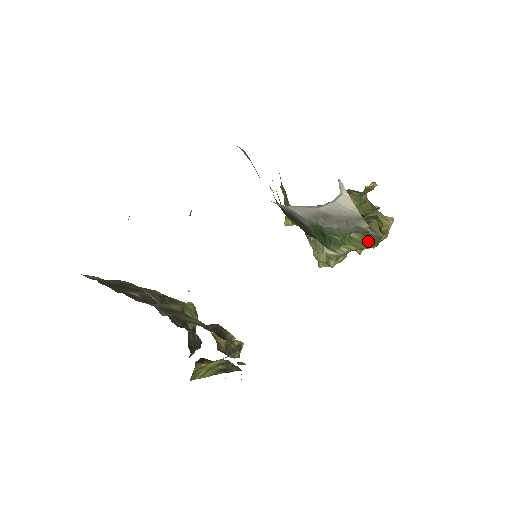
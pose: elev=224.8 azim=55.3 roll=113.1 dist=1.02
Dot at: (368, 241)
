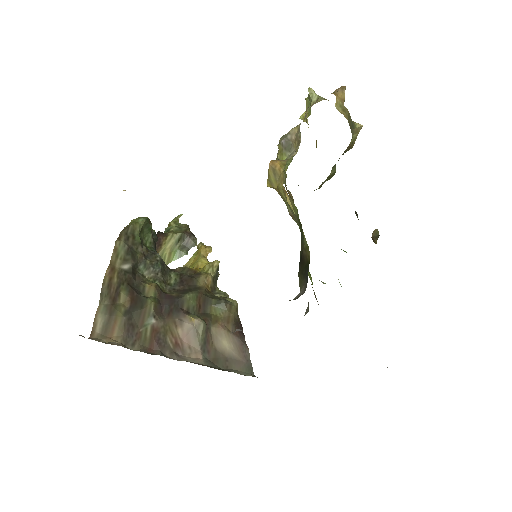
Dot at: occluded
